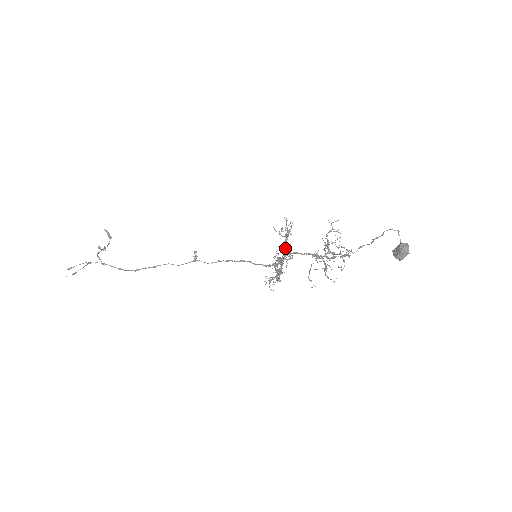
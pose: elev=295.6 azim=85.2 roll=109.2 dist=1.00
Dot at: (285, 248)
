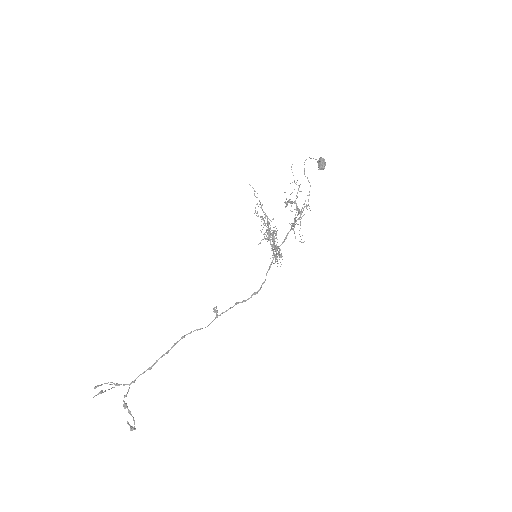
Dot at: occluded
